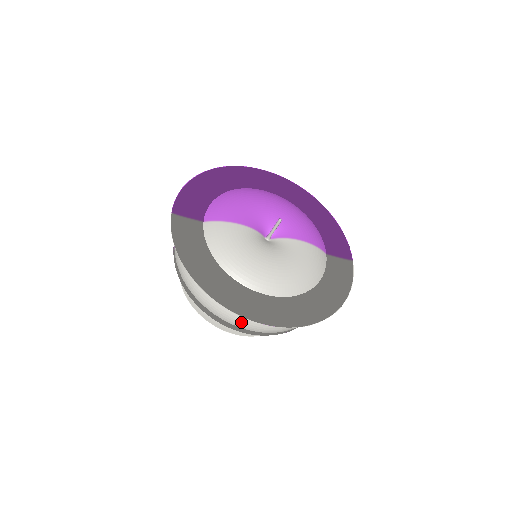
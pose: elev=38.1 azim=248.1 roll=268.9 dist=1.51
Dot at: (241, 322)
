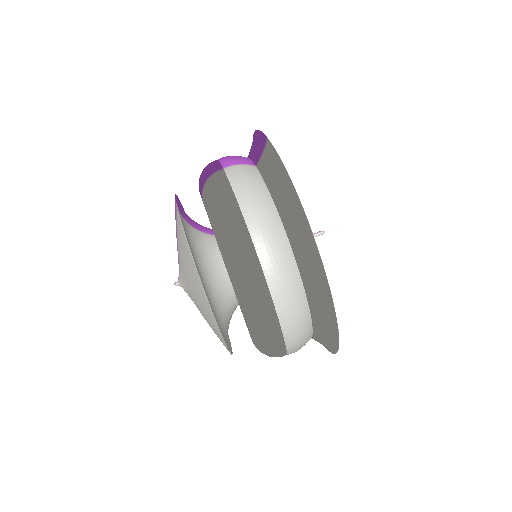
Dot at: (288, 304)
